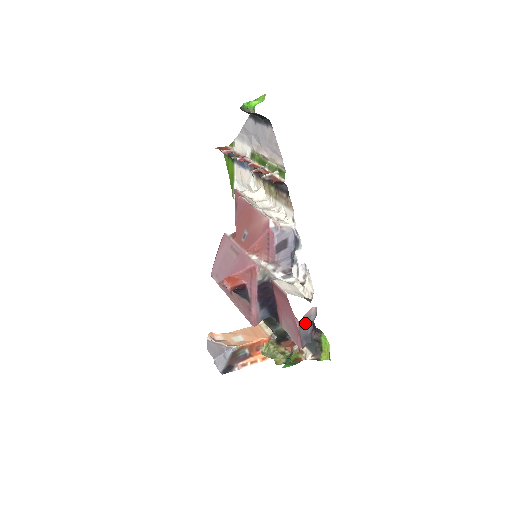
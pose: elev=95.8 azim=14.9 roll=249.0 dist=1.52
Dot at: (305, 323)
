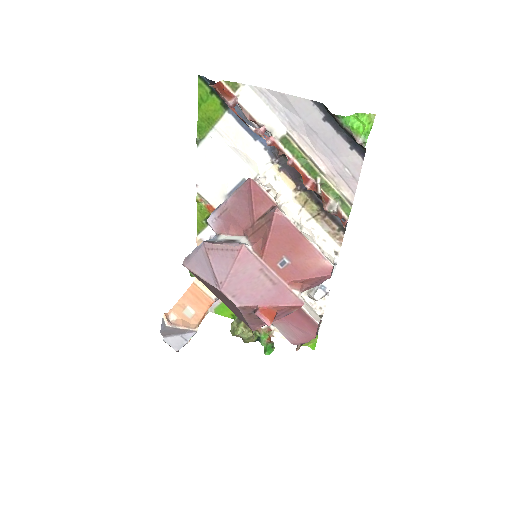
Dot at: occluded
